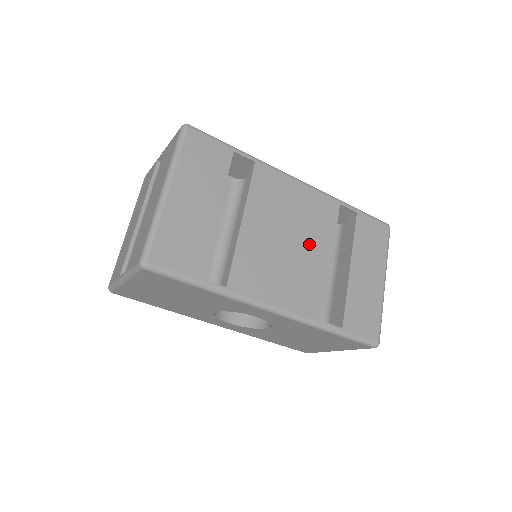
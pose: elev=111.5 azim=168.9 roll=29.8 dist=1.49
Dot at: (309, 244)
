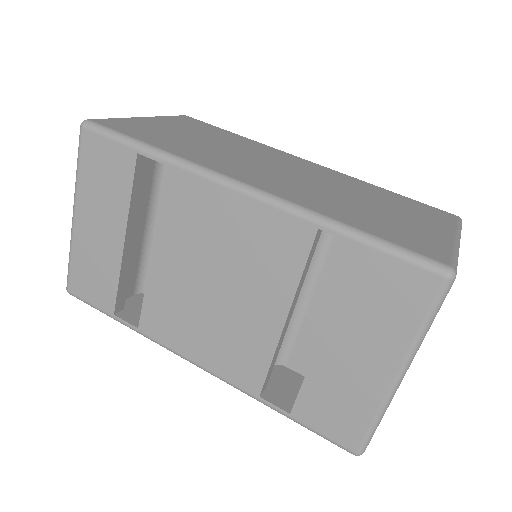
Dot at: (247, 293)
